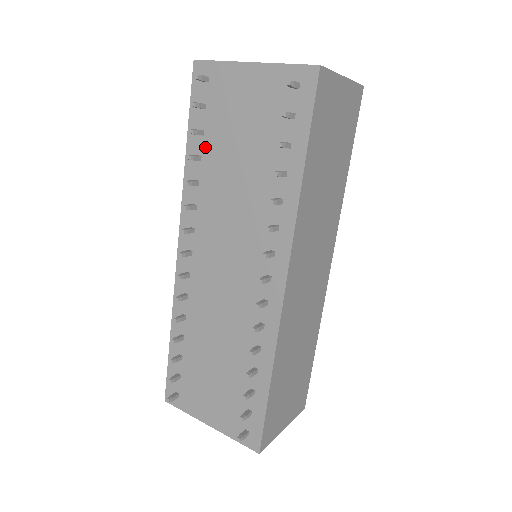
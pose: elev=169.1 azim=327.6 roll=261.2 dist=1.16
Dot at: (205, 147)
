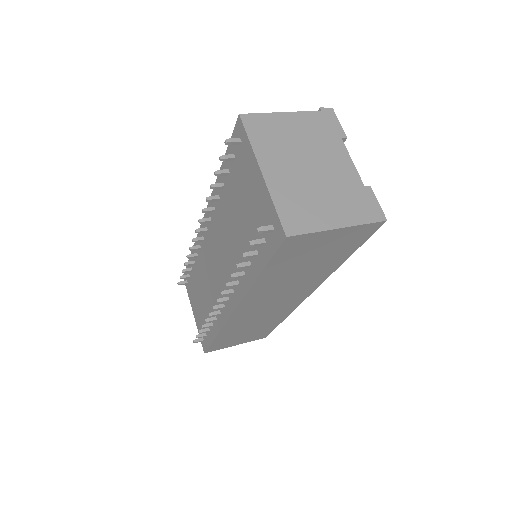
Dot at: (227, 184)
